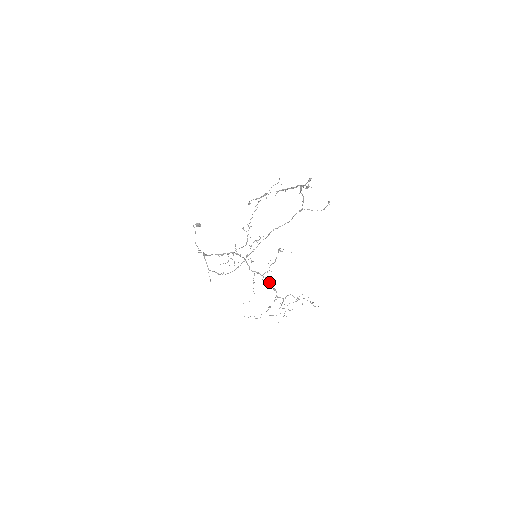
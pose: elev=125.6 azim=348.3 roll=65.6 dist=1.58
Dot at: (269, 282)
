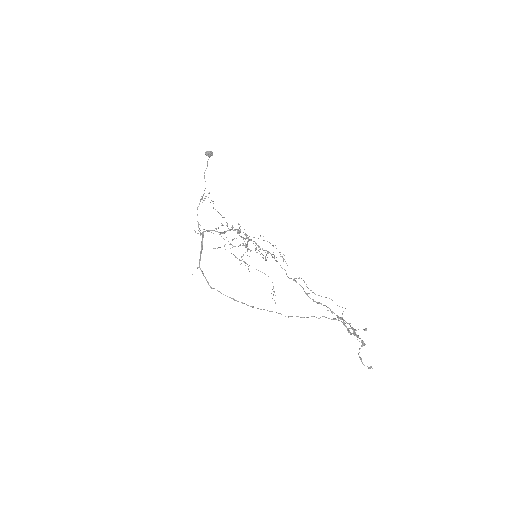
Dot at: occluded
